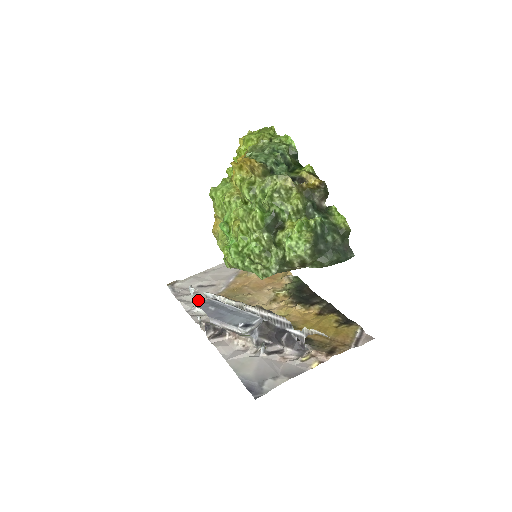
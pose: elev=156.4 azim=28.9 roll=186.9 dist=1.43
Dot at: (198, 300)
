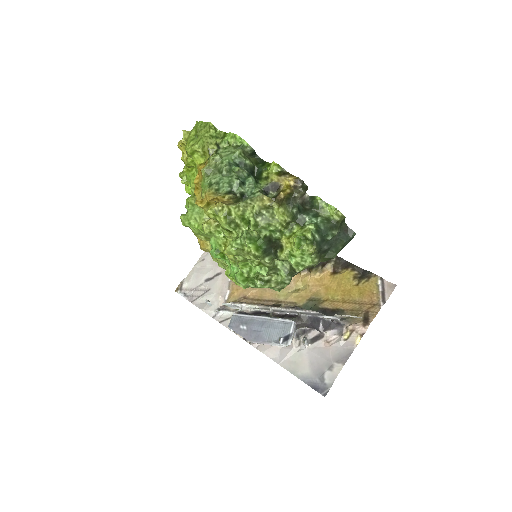
Dot at: (215, 299)
